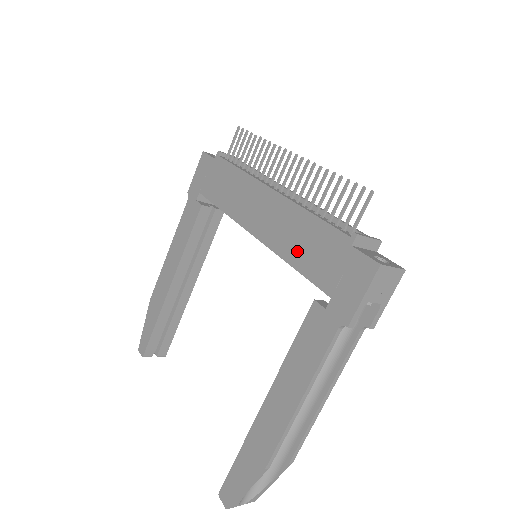
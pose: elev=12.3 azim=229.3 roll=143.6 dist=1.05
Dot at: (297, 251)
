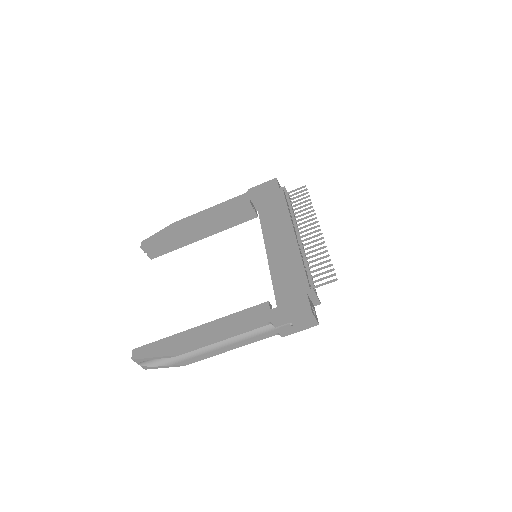
Dot at: (280, 273)
